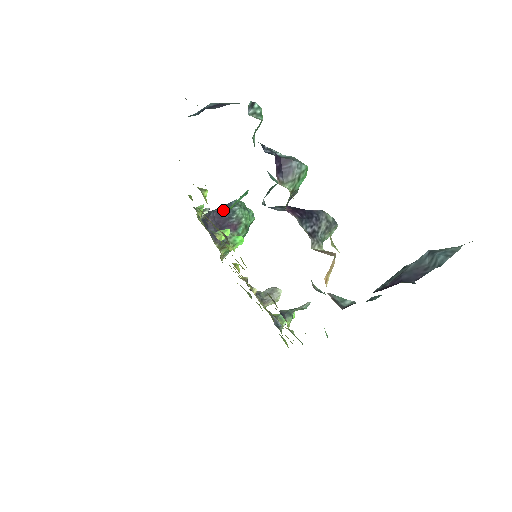
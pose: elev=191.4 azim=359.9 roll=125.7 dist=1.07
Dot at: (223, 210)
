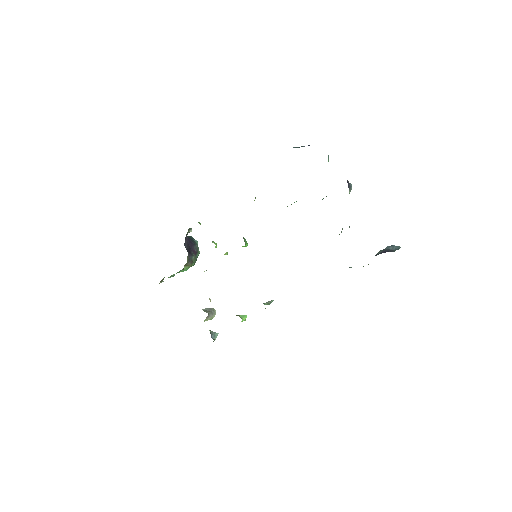
Dot at: (190, 238)
